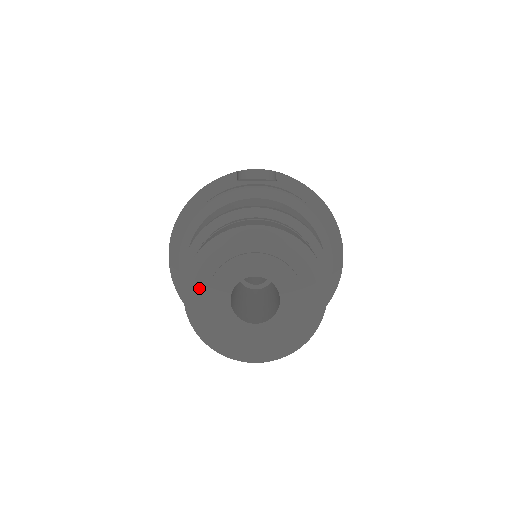
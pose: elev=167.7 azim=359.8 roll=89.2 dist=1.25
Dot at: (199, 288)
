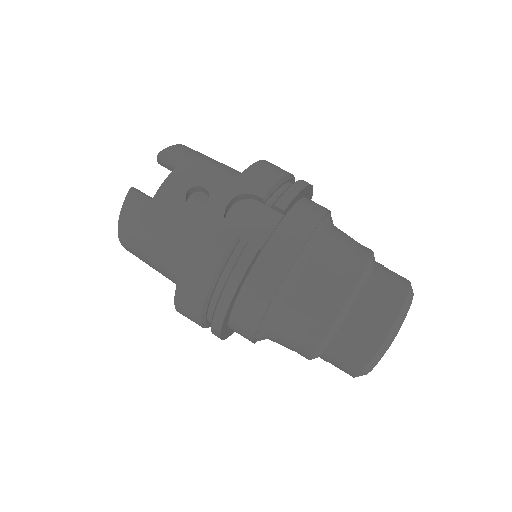
Dot at: occluded
